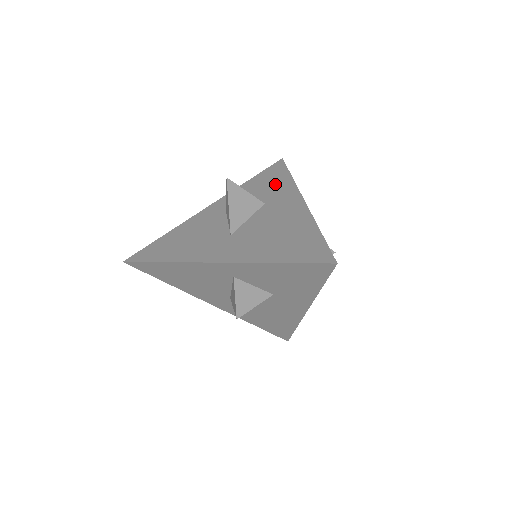
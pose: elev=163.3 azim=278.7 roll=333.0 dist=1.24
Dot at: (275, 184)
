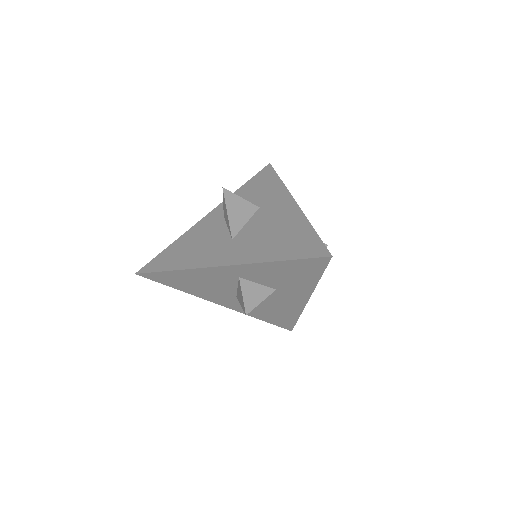
Dot at: (266, 188)
